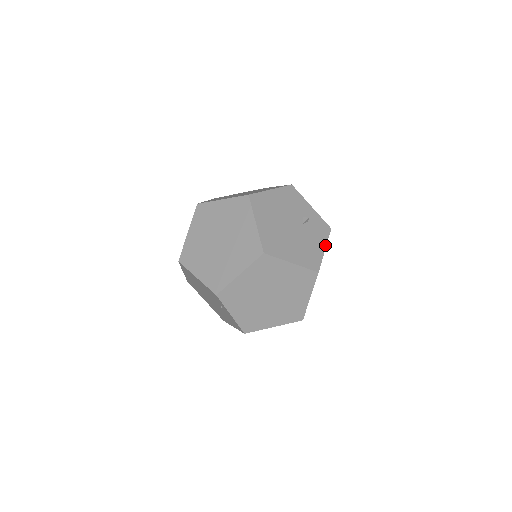
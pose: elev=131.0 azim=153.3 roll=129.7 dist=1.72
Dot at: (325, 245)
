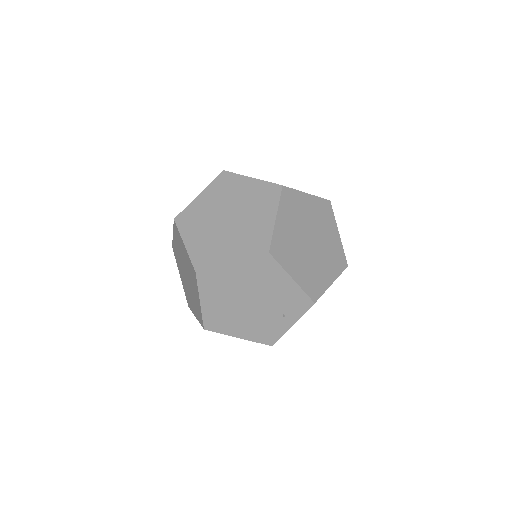
Dot at: occluded
